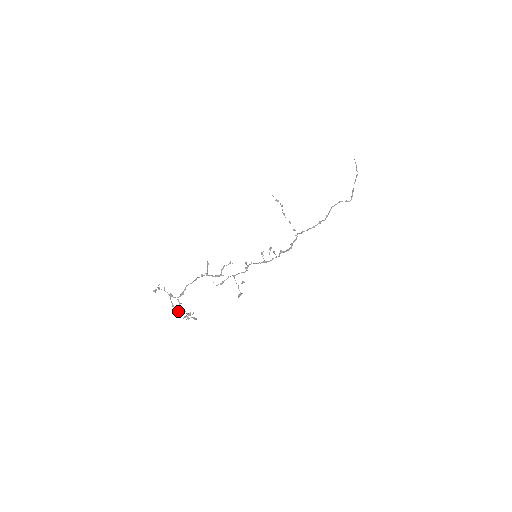
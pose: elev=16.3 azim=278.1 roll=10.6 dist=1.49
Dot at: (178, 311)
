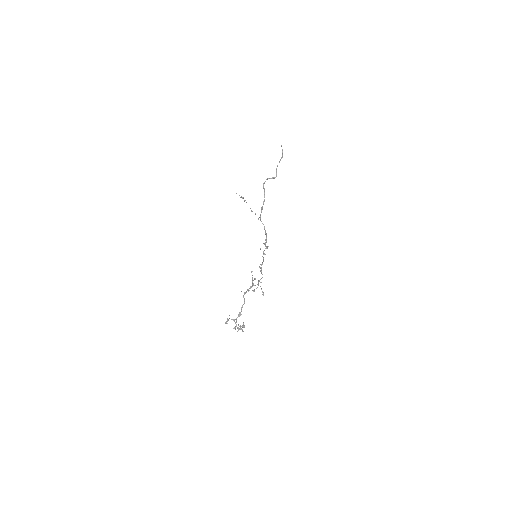
Dot at: (235, 328)
